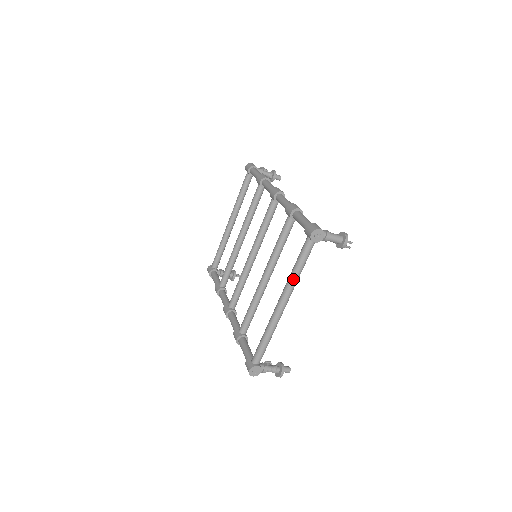
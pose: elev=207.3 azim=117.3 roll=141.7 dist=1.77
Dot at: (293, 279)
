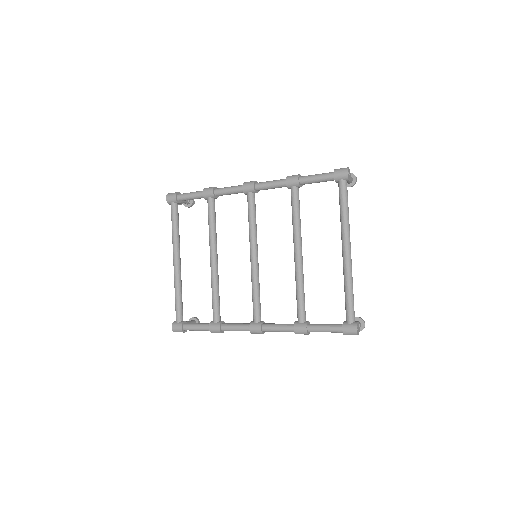
Dot at: (348, 222)
